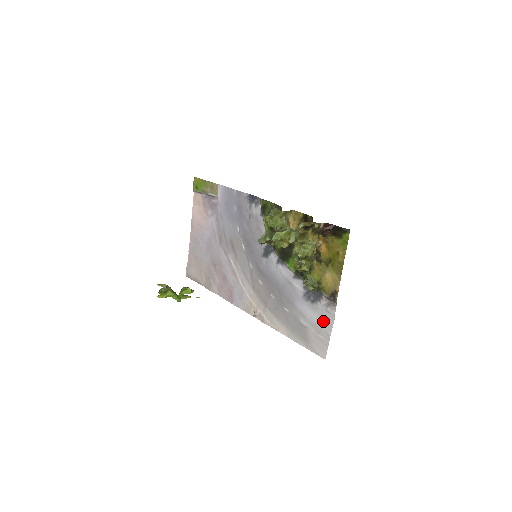
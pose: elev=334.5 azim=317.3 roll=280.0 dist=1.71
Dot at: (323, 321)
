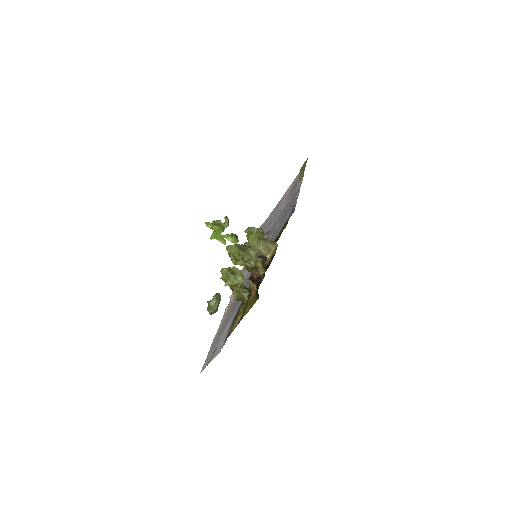
Dot at: (219, 347)
